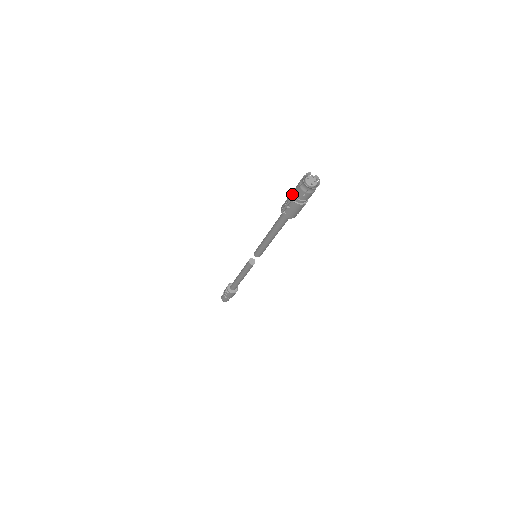
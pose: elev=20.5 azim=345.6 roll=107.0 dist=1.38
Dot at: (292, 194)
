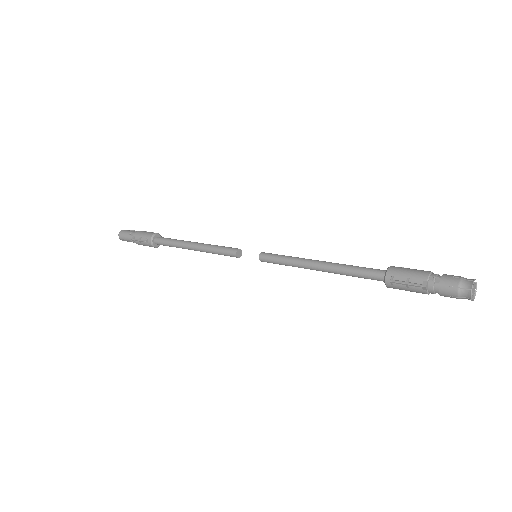
Dot at: (429, 279)
